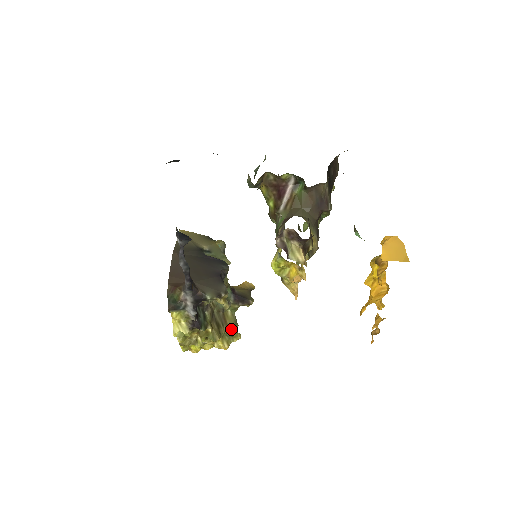
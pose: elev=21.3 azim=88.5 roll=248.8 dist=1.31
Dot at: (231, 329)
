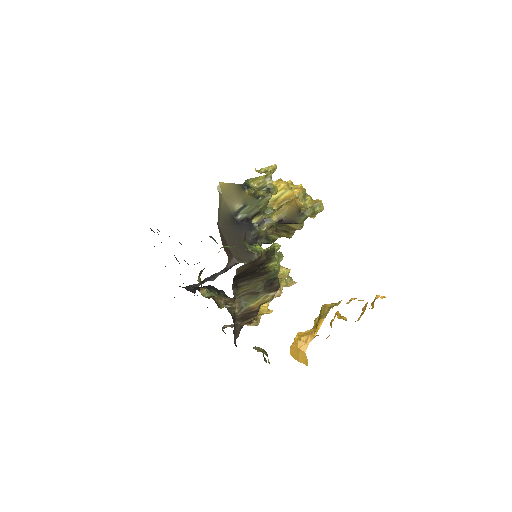
Dot at: (299, 229)
